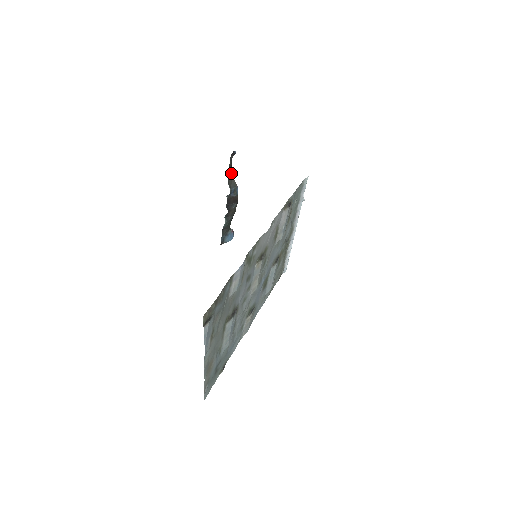
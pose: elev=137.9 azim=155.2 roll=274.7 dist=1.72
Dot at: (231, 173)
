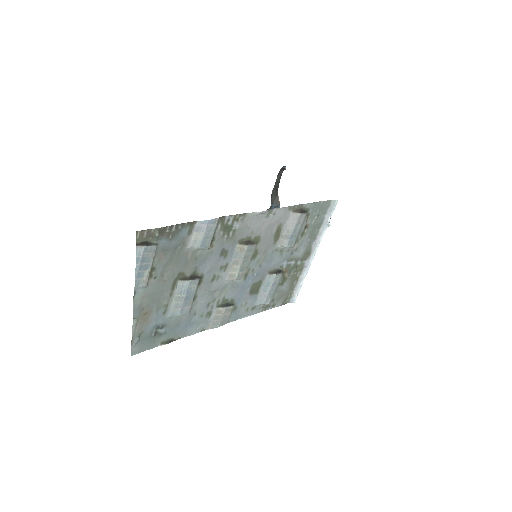
Dot at: occluded
